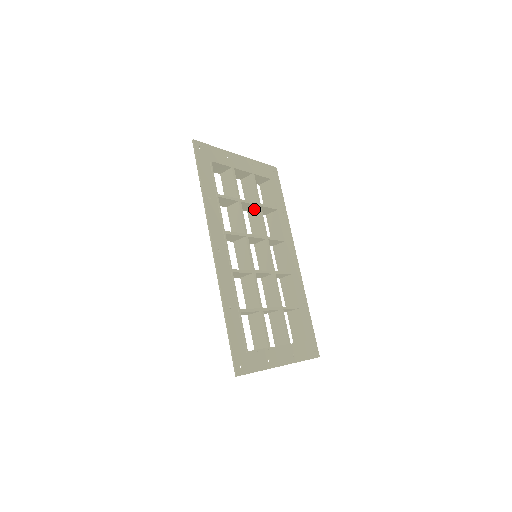
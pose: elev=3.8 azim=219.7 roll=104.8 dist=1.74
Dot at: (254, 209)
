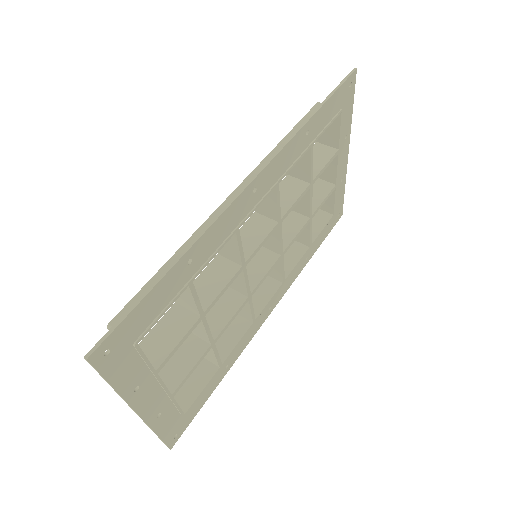
Dot at: (300, 215)
